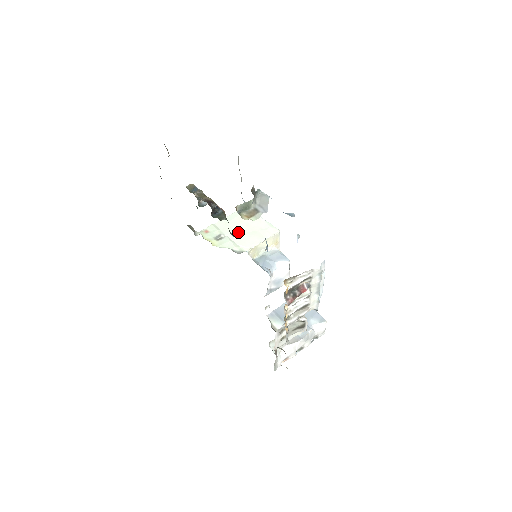
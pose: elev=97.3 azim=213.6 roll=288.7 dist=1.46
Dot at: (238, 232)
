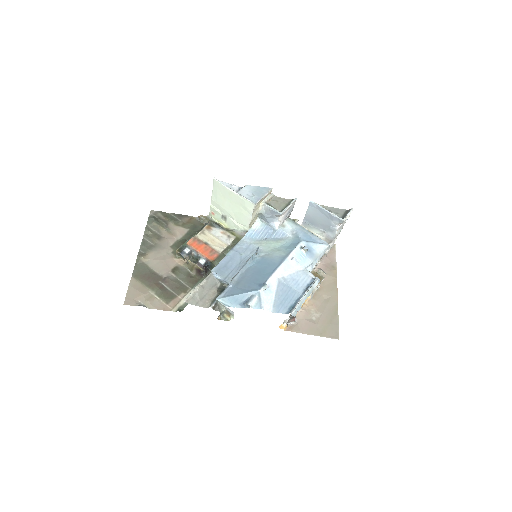
Dot at: (230, 211)
